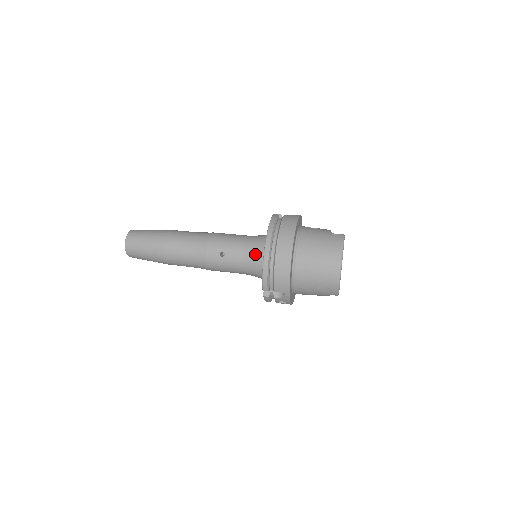
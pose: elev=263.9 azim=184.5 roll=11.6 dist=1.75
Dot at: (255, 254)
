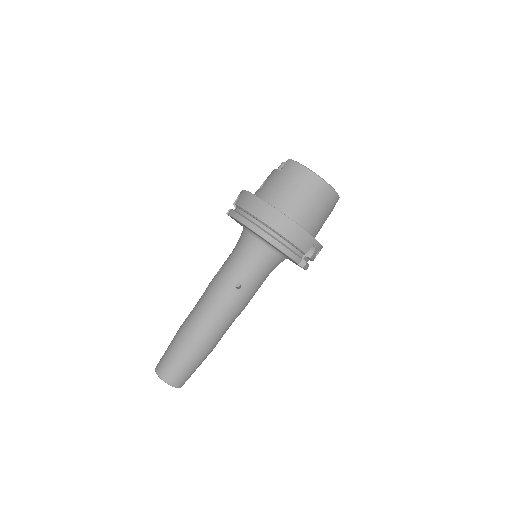
Dot at: (257, 253)
